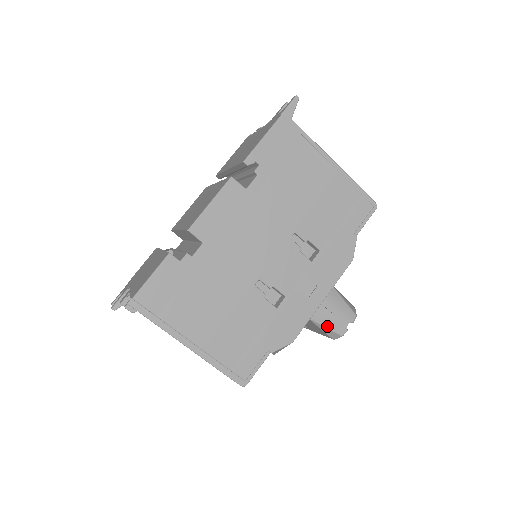
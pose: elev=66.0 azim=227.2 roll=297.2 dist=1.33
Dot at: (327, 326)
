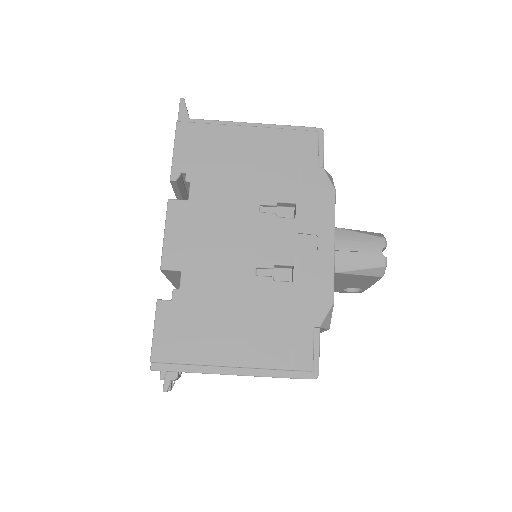
Dot at: (362, 267)
